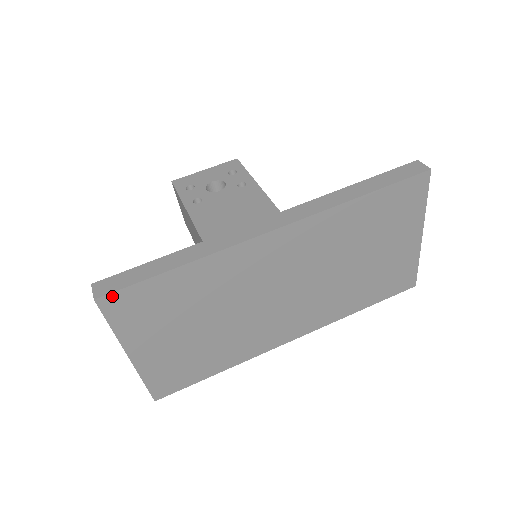
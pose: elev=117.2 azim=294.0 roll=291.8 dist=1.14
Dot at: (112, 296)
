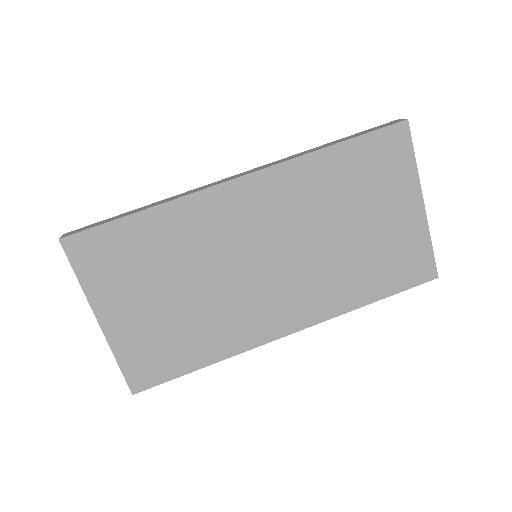
Dot at: (76, 237)
